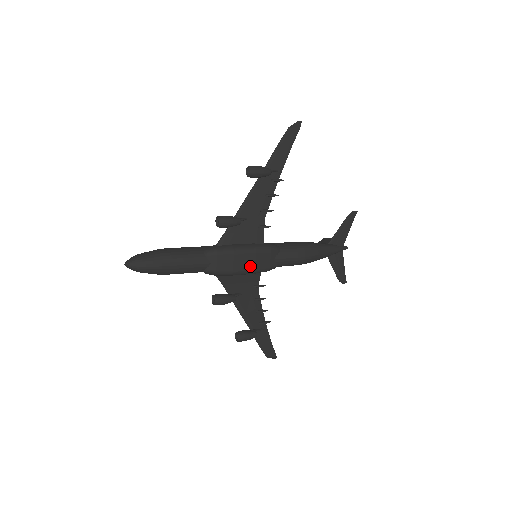
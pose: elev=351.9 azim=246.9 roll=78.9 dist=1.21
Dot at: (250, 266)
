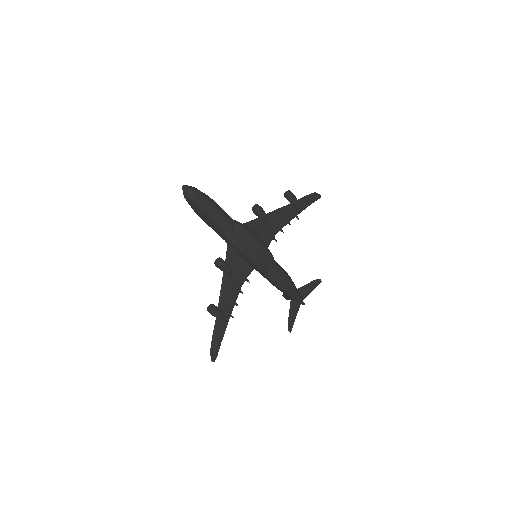
Dot at: (255, 254)
